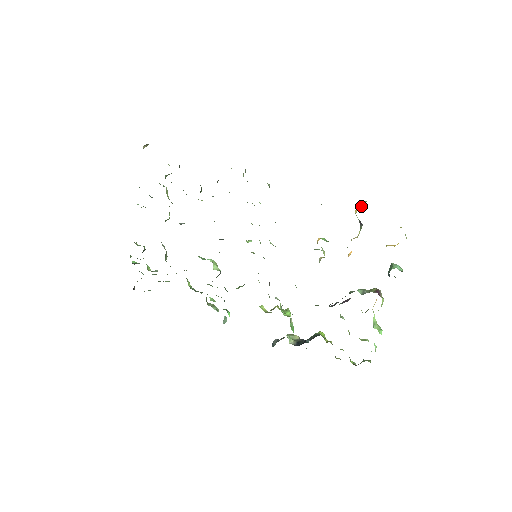
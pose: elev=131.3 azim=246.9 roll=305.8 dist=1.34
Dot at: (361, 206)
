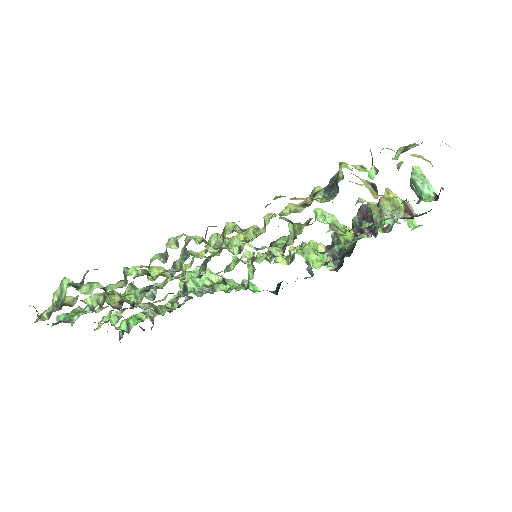
Dot at: (367, 171)
